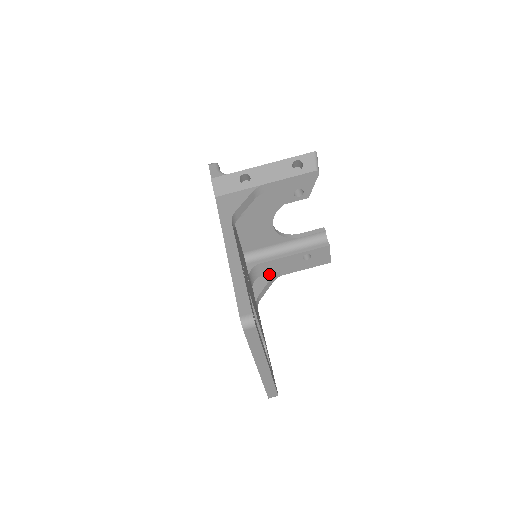
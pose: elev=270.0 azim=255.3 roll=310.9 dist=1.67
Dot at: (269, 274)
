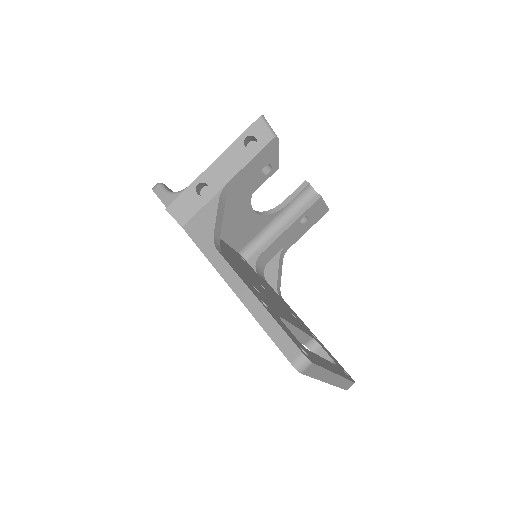
Dot at: (274, 257)
